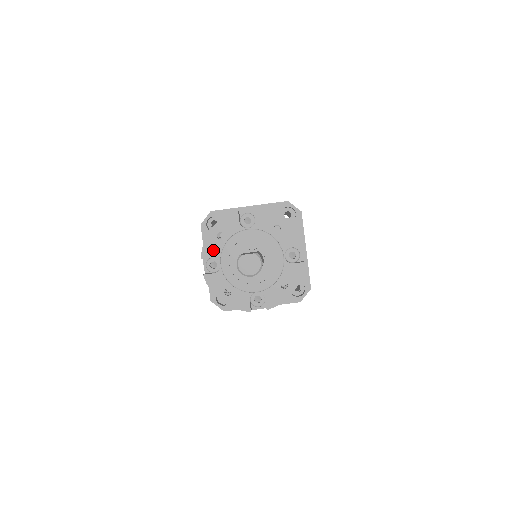
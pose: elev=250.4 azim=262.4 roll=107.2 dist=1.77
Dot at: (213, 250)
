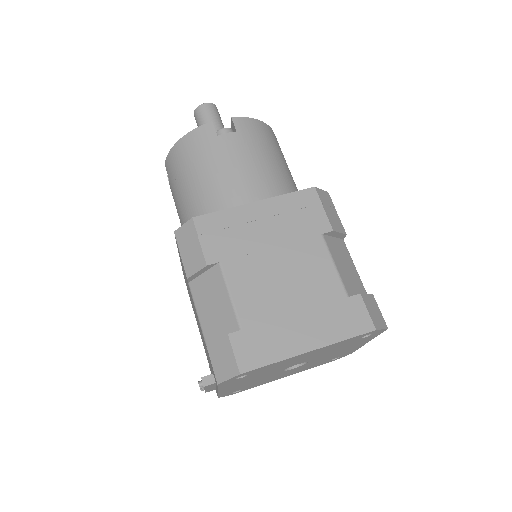
Dot at: occluded
